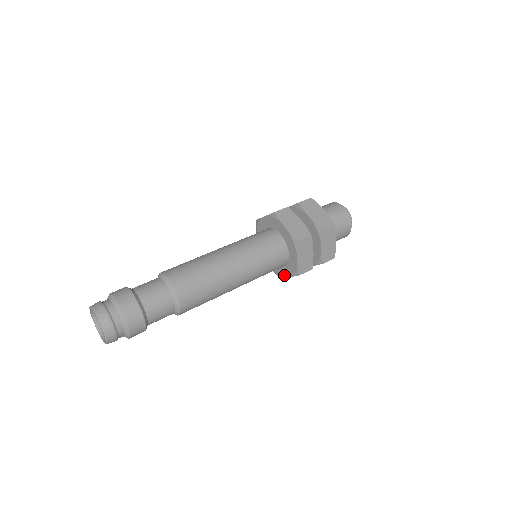
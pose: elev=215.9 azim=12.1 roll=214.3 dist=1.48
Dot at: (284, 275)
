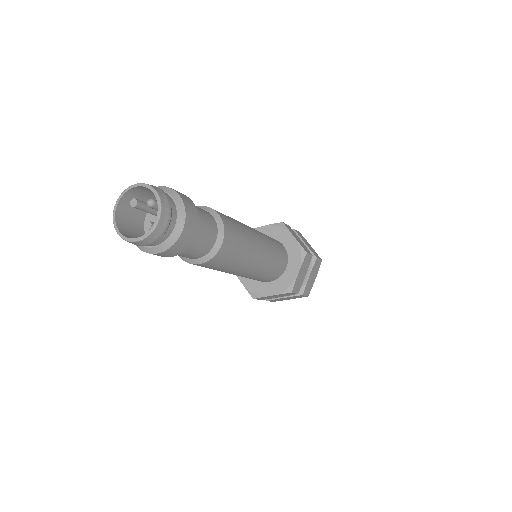
Dot at: (266, 293)
